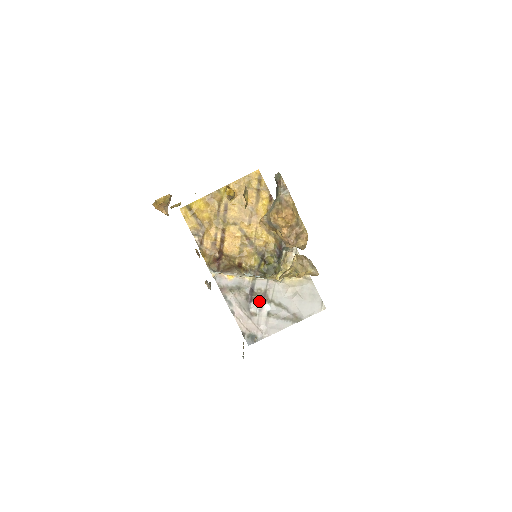
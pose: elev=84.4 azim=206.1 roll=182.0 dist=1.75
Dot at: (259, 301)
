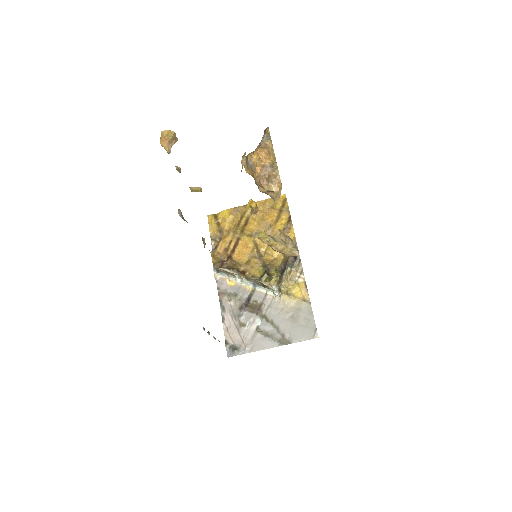
Dot at: (252, 313)
